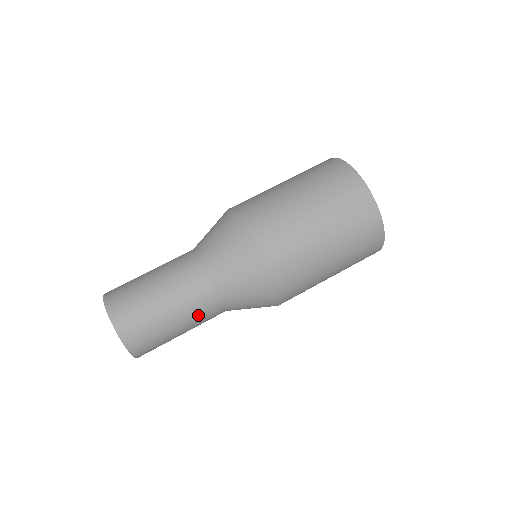
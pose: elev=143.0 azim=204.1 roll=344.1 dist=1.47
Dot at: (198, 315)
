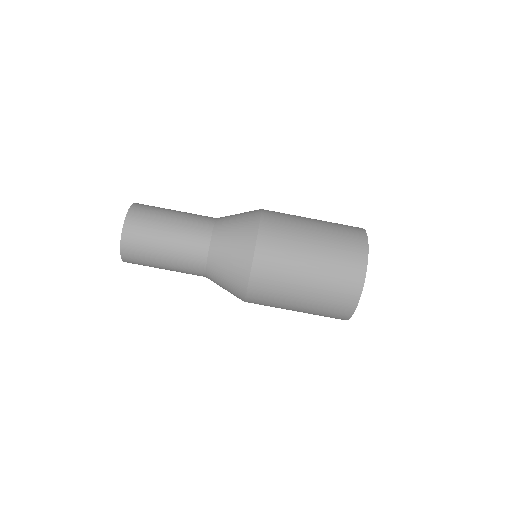
Dot at: (184, 256)
